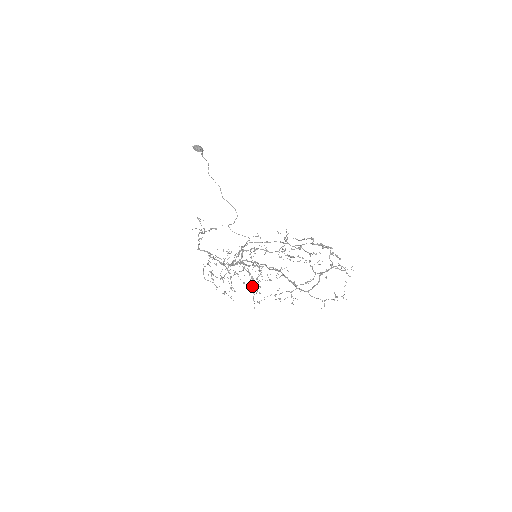
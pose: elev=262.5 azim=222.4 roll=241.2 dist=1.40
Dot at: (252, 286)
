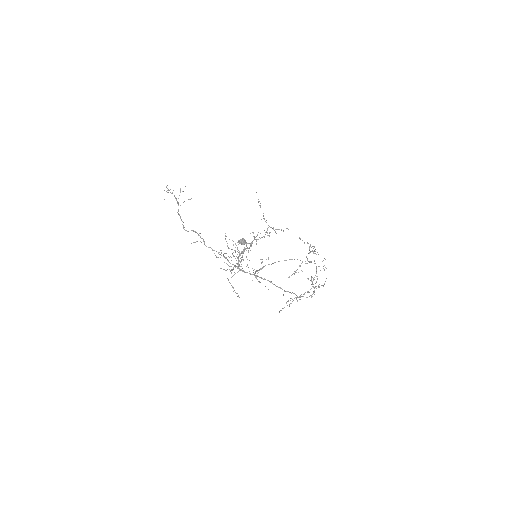
Dot at: occluded
